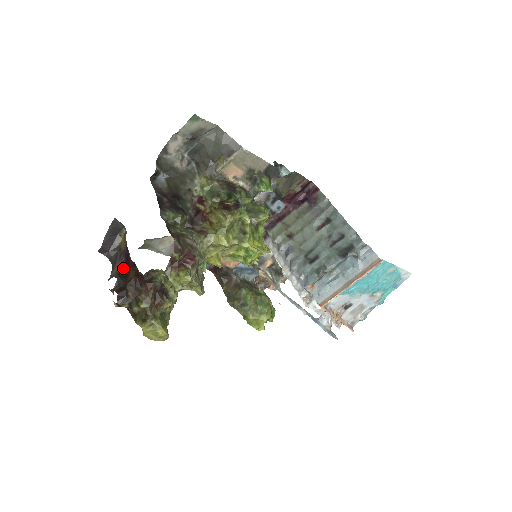
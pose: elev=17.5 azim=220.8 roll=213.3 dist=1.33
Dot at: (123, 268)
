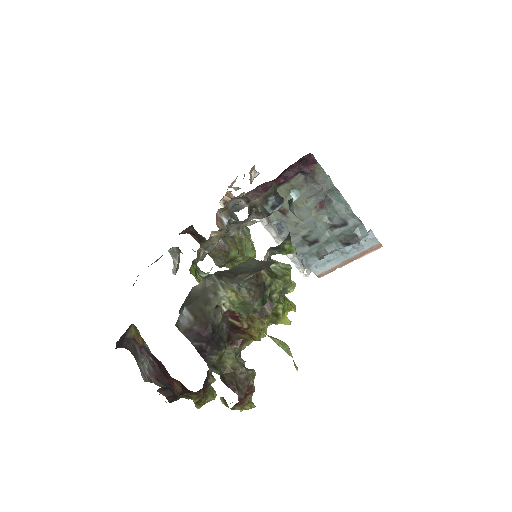
Dot at: (159, 374)
